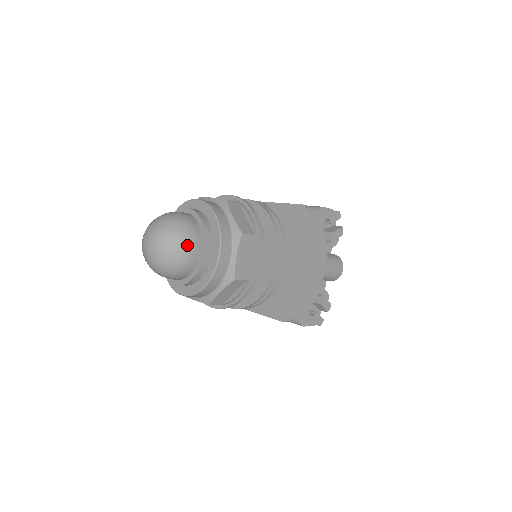
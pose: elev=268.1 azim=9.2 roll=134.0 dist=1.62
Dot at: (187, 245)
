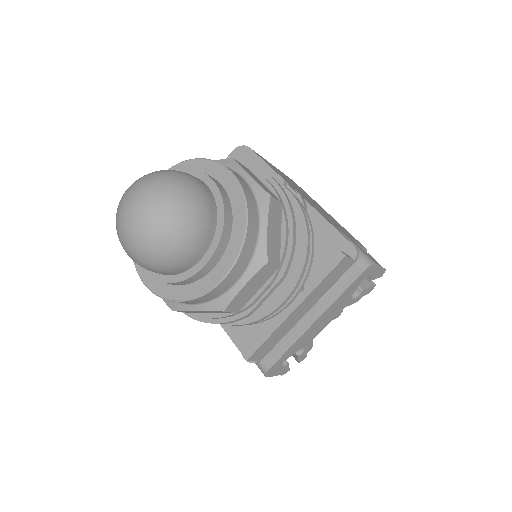
Dot at: (188, 247)
